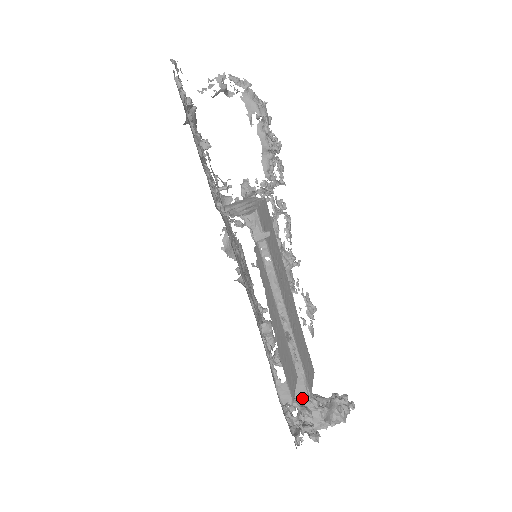
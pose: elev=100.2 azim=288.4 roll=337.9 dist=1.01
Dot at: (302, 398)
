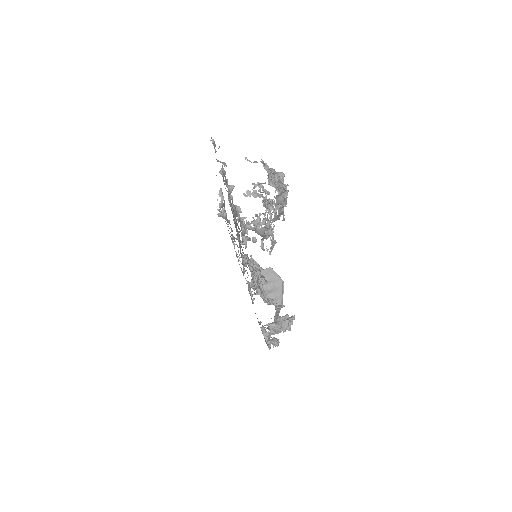
Dot at: (272, 324)
